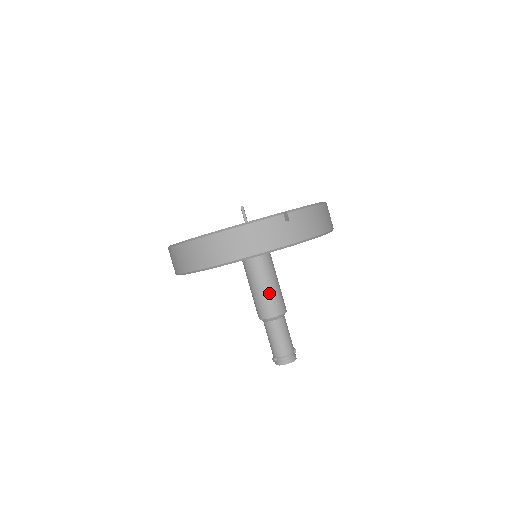
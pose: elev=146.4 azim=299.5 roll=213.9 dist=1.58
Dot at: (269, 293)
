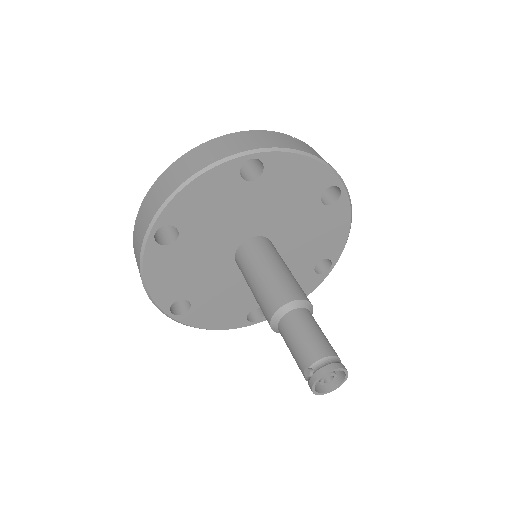
Dot at: (282, 274)
